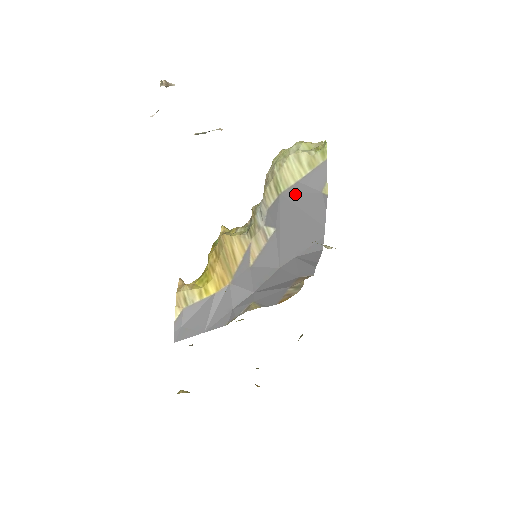
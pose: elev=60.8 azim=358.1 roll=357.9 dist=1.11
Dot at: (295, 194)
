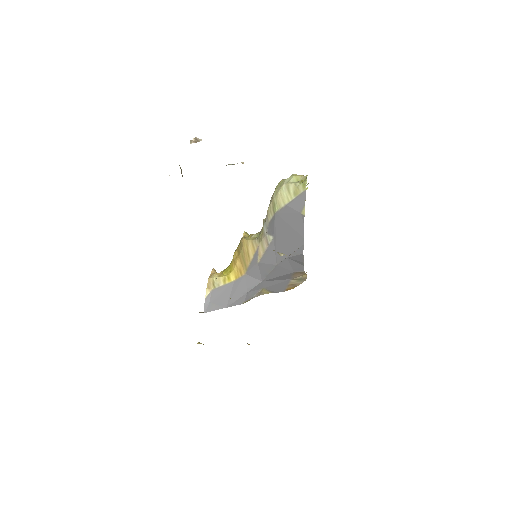
Dot at: (284, 213)
